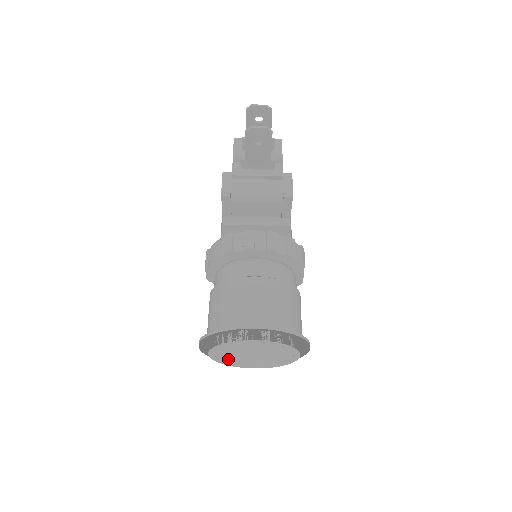
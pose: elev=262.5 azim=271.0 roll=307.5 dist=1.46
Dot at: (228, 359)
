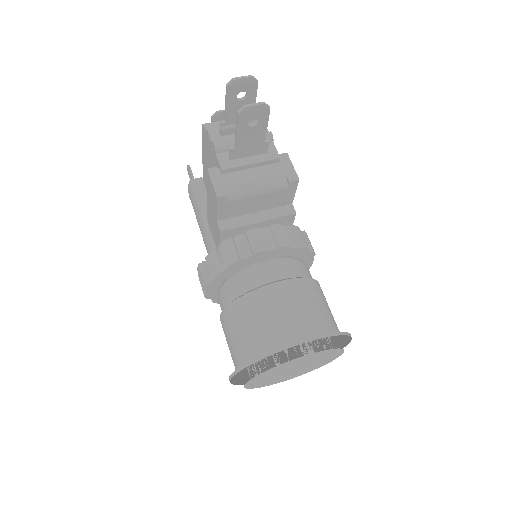
Dot at: (263, 382)
